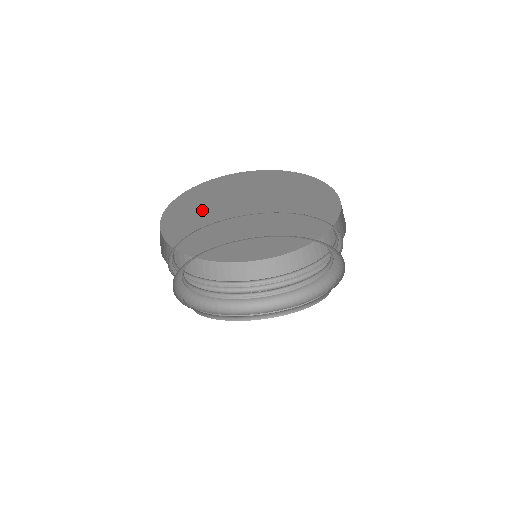
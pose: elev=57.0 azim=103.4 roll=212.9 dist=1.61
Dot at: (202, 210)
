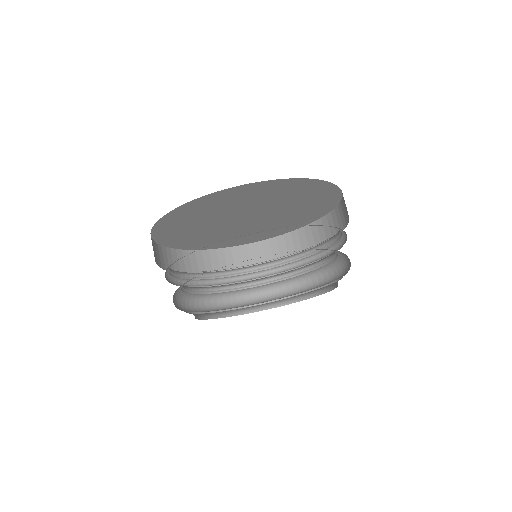
Dot at: (193, 219)
